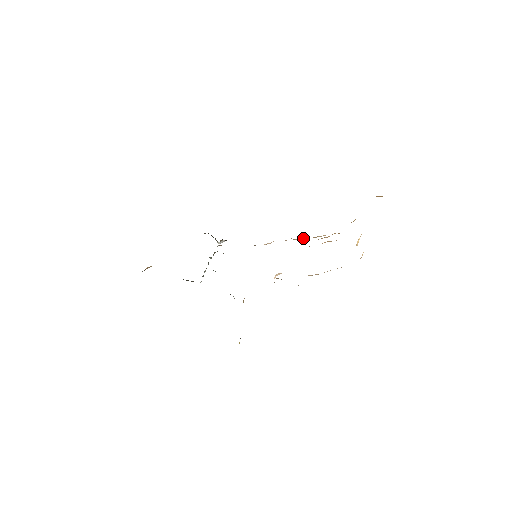
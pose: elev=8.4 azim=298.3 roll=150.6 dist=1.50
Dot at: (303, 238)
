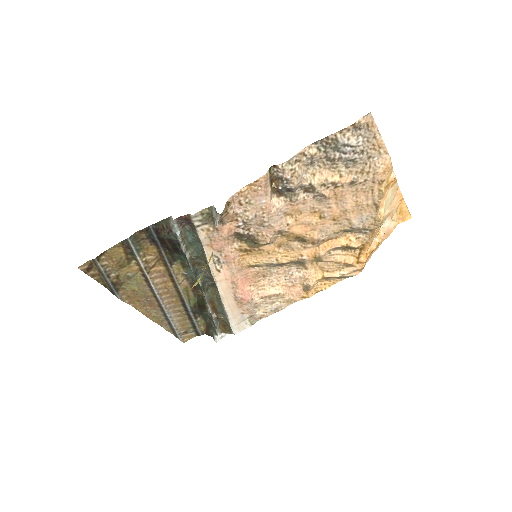
Dot at: (320, 275)
